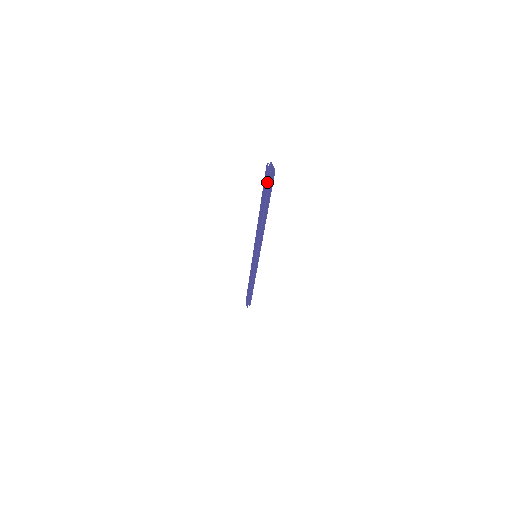
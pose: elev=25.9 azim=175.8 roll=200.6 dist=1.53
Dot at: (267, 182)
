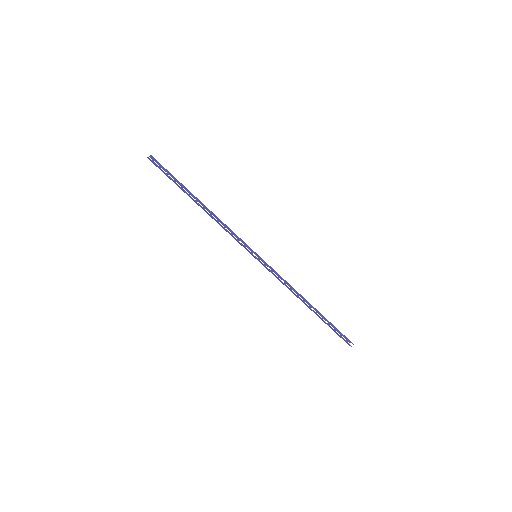
Dot at: occluded
